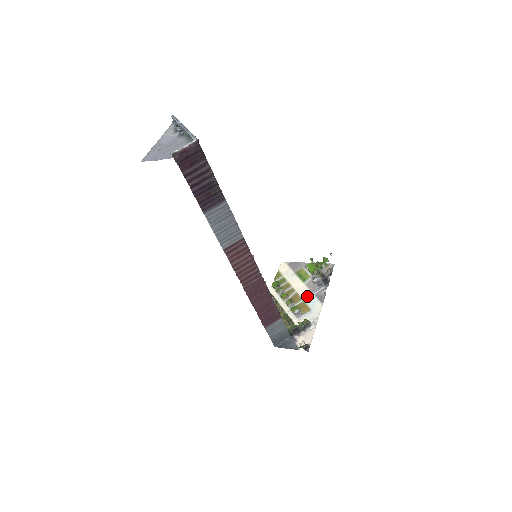
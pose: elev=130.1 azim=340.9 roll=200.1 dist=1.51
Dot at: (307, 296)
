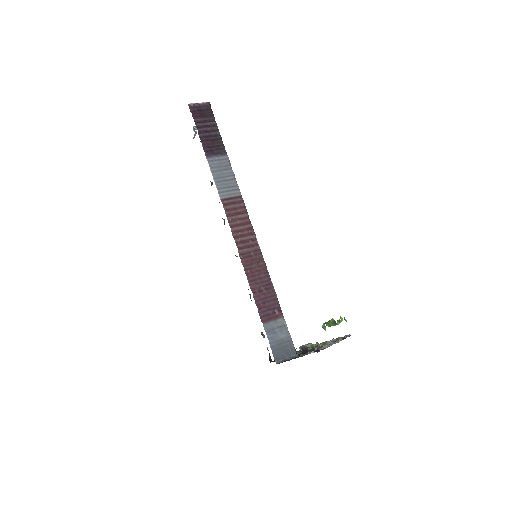
Dot at: occluded
